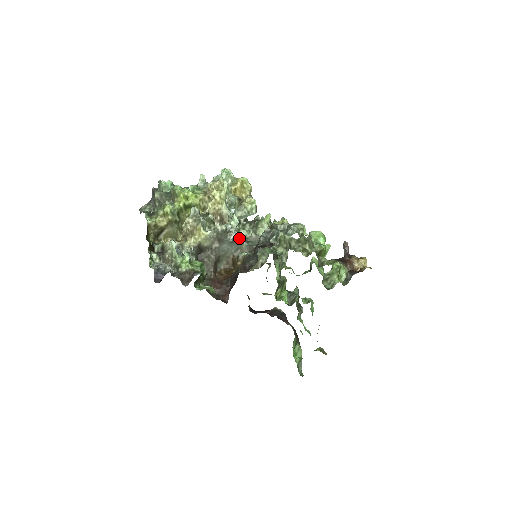
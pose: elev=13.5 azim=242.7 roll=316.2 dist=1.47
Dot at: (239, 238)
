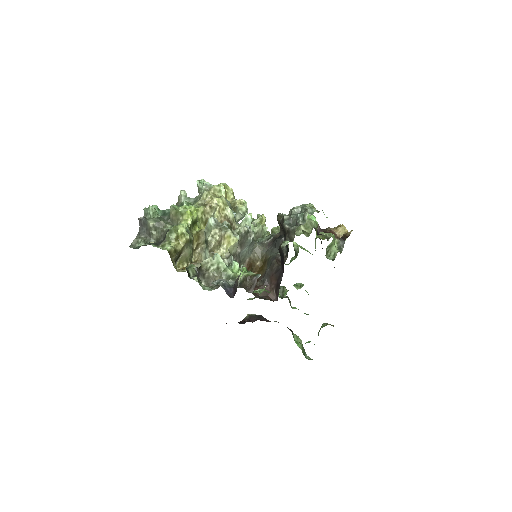
Dot at: occluded
